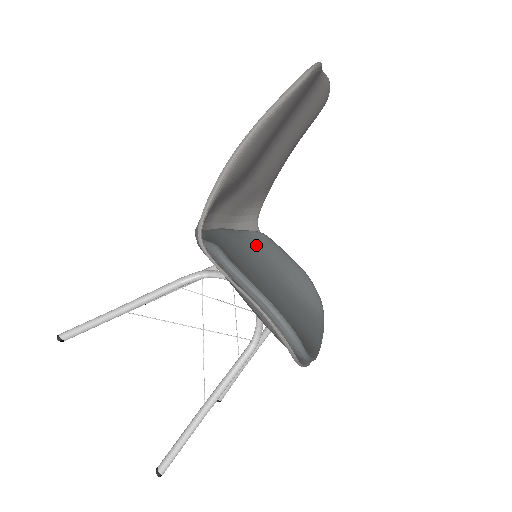
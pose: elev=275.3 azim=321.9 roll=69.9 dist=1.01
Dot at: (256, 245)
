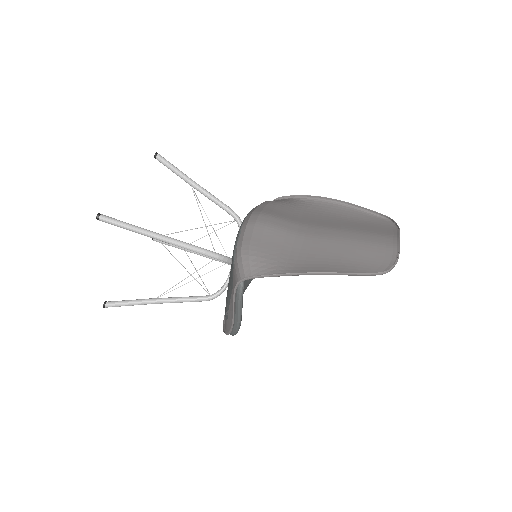
Dot at: occluded
